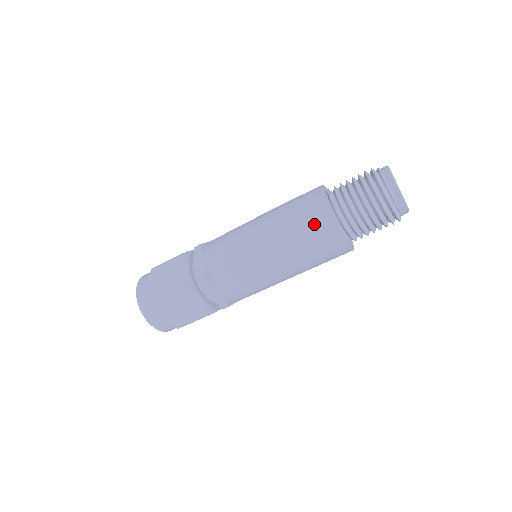
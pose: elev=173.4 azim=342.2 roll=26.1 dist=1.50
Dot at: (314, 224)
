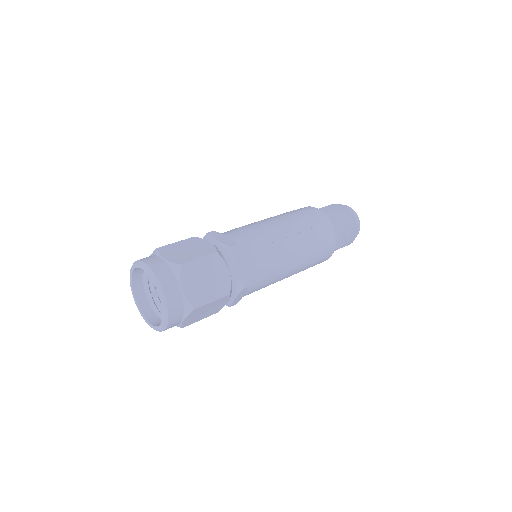
Dot at: (326, 248)
